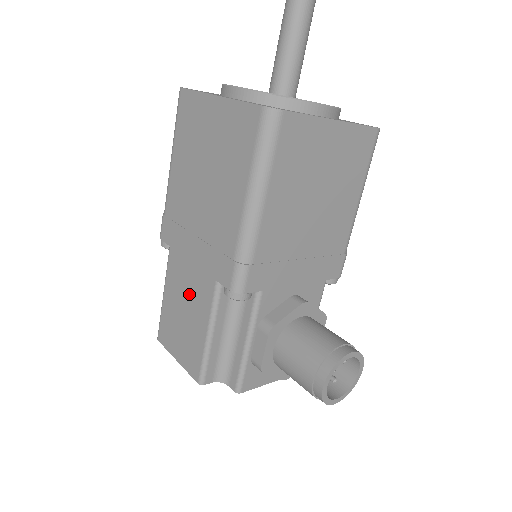
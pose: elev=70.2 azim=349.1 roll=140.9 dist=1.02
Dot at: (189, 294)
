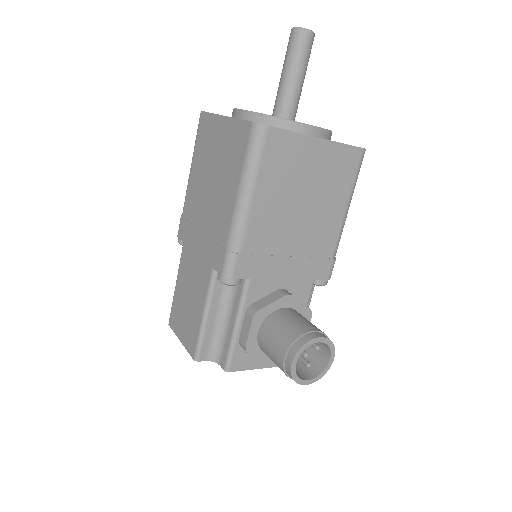
Dot at: (193, 281)
